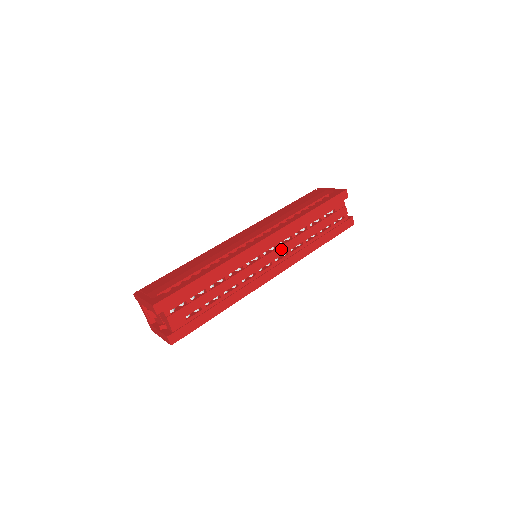
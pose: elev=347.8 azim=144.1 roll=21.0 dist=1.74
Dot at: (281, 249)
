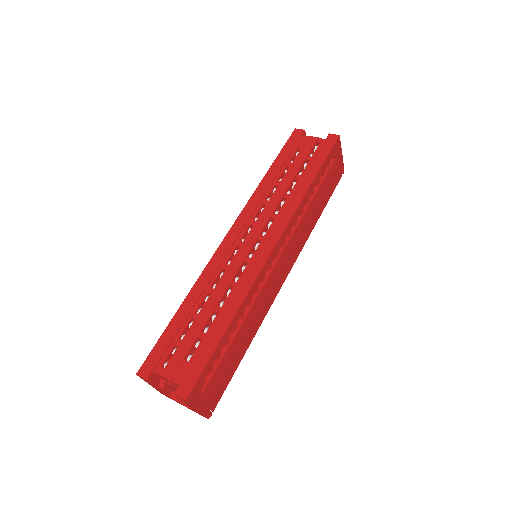
Dot at: (259, 222)
